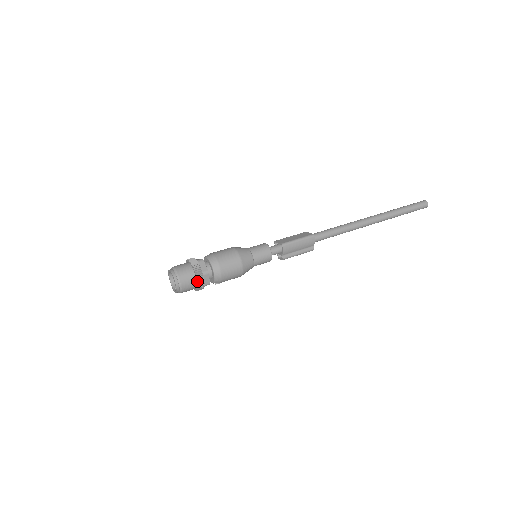
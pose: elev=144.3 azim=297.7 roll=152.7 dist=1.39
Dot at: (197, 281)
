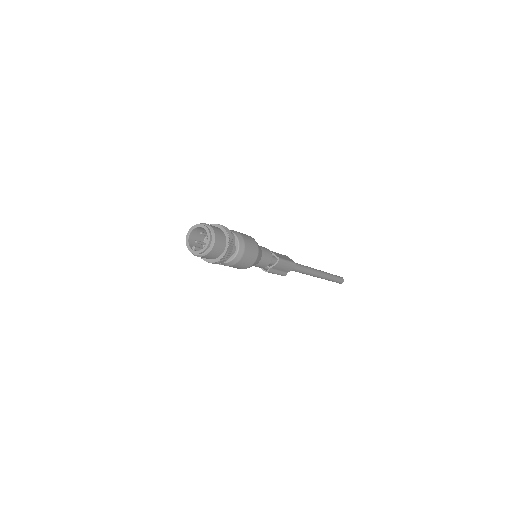
Dot at: (224, 254)
